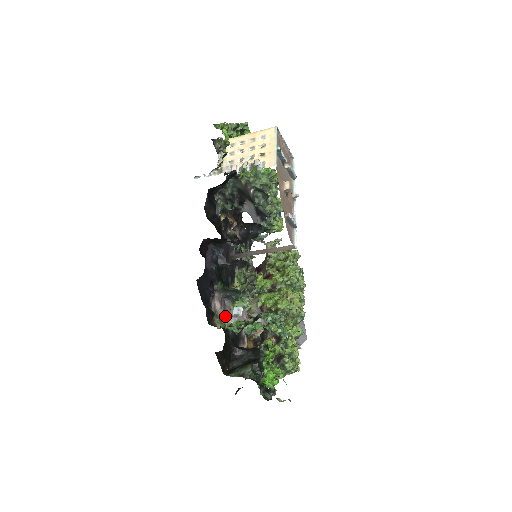
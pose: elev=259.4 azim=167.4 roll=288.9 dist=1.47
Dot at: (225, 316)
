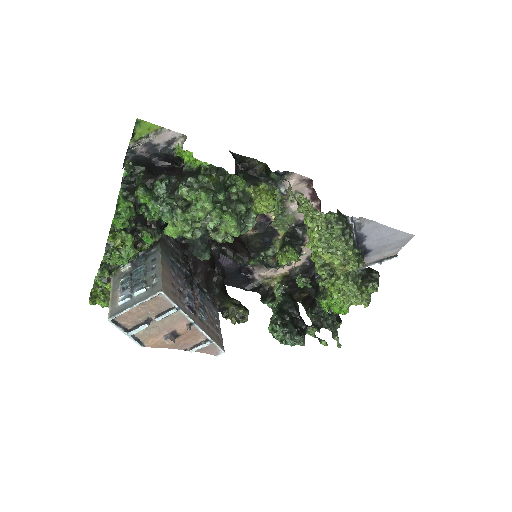
Dot at: (280, 267)
